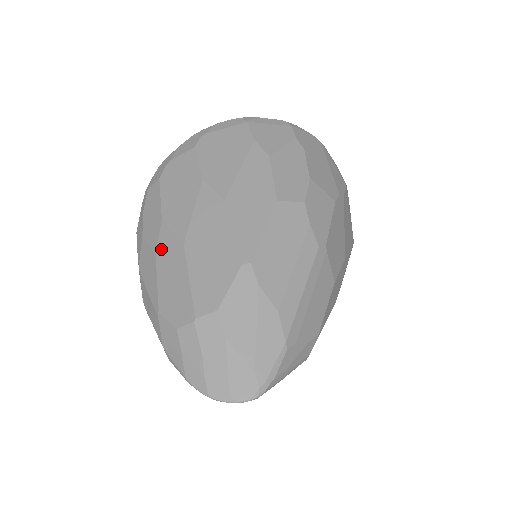
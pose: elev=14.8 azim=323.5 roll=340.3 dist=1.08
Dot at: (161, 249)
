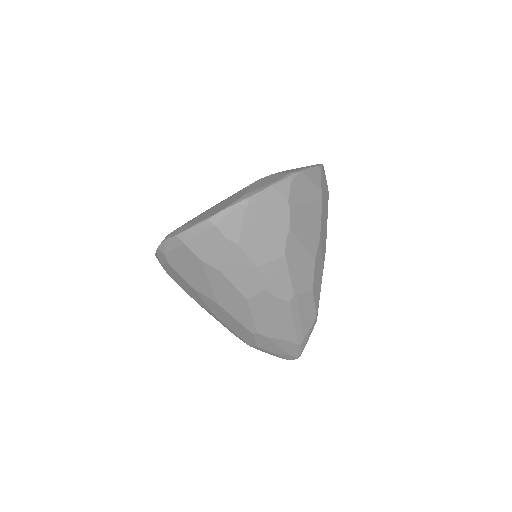
Dot at: occluded
